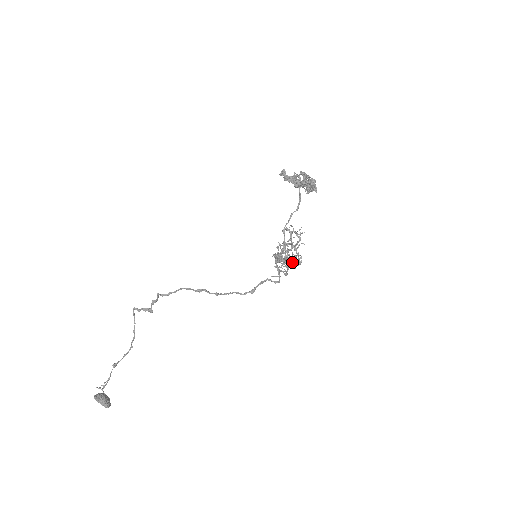
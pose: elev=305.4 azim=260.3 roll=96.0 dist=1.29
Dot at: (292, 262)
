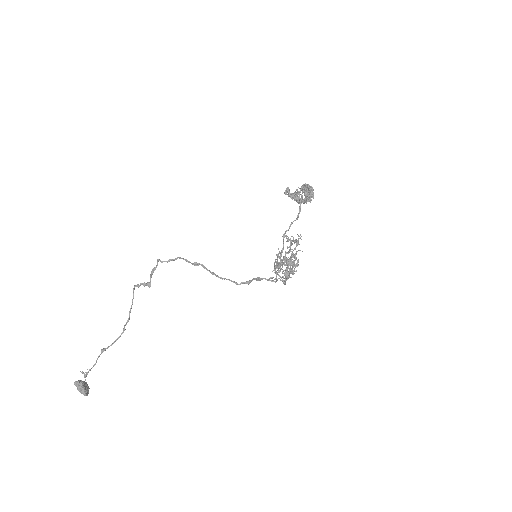
Dot at: (289, 262)
